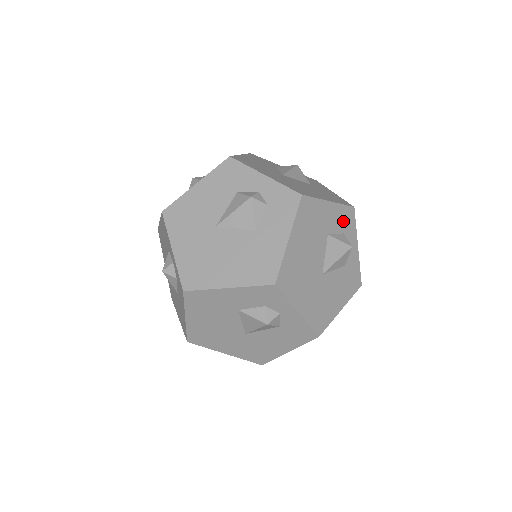
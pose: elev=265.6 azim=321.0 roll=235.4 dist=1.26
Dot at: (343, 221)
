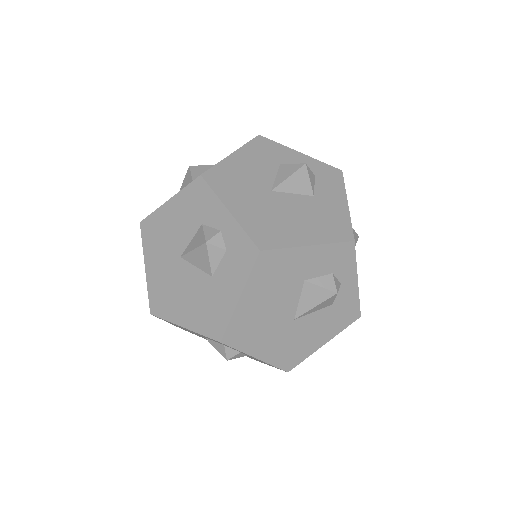
Dot at: (333, 260)
